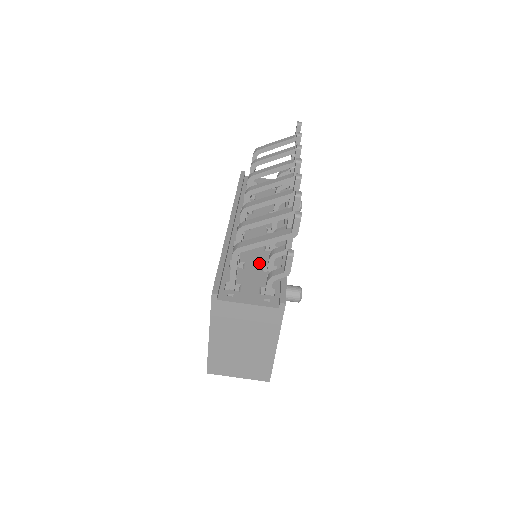
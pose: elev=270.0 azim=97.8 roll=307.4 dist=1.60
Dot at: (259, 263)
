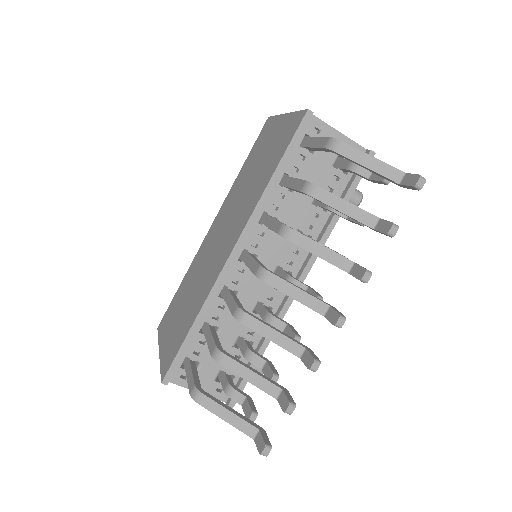
Dot at: (236, 333)
